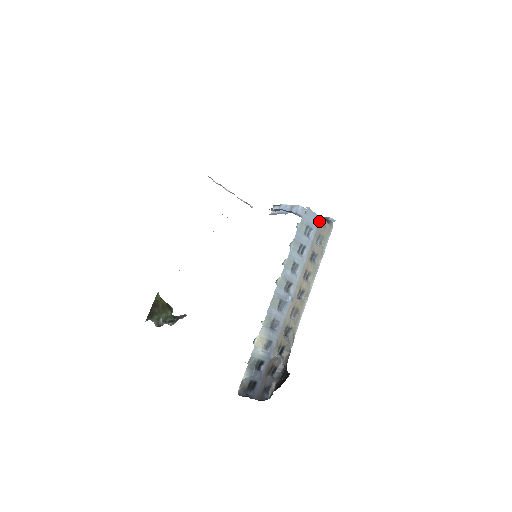
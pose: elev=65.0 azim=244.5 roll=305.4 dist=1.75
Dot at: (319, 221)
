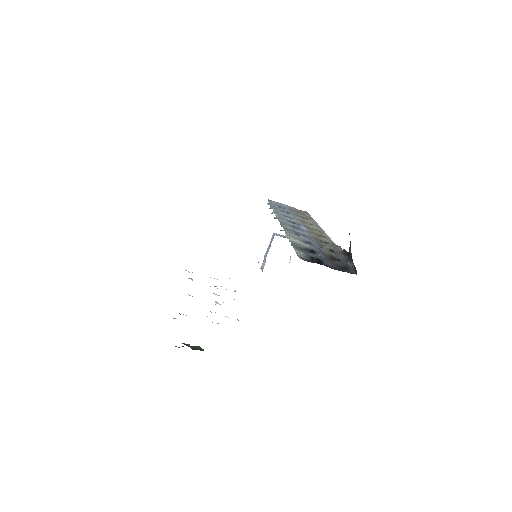
Dot at: (289, 207)
